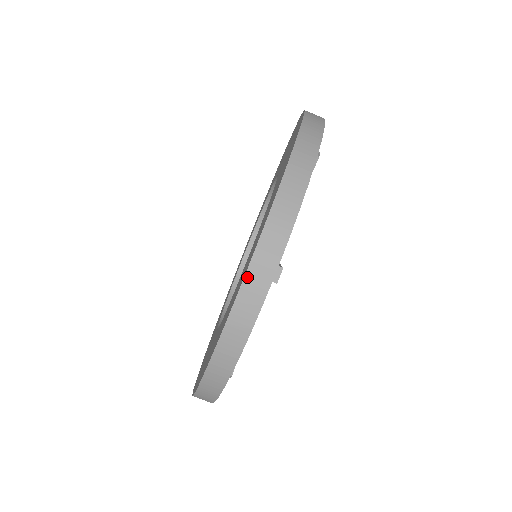
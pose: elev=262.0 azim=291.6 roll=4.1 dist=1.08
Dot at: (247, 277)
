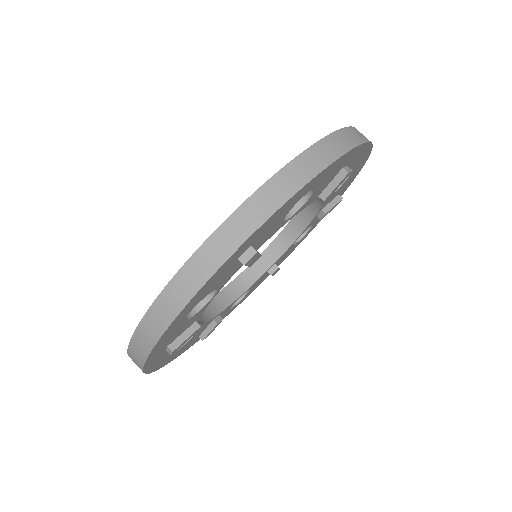
Dot at: (347, 129)
